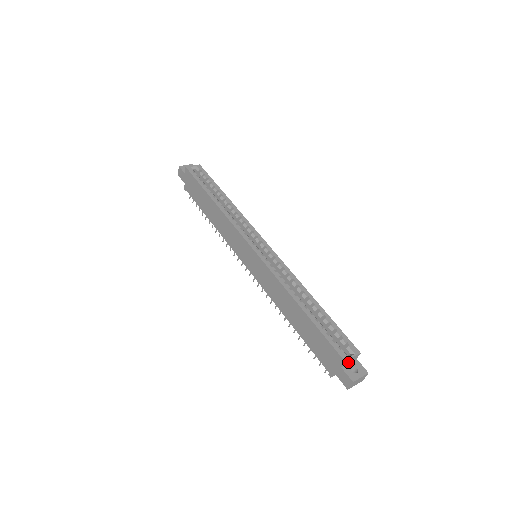
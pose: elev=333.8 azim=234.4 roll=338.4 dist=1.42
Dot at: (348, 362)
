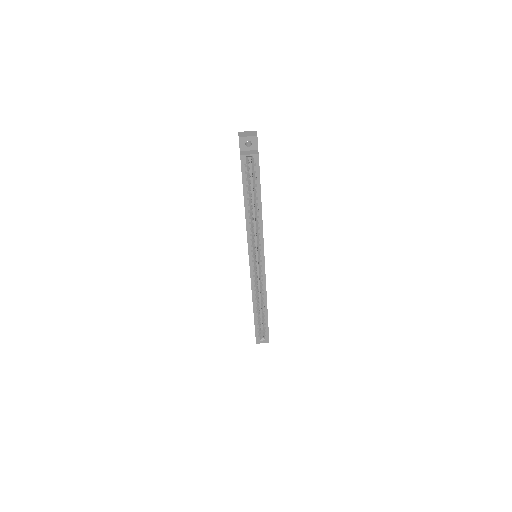
Dot at: (261, 338)
